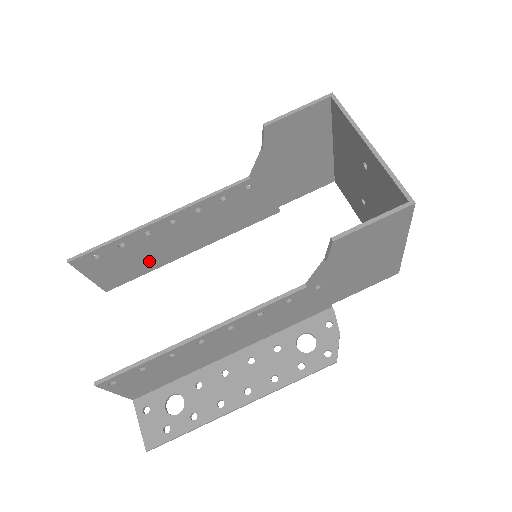
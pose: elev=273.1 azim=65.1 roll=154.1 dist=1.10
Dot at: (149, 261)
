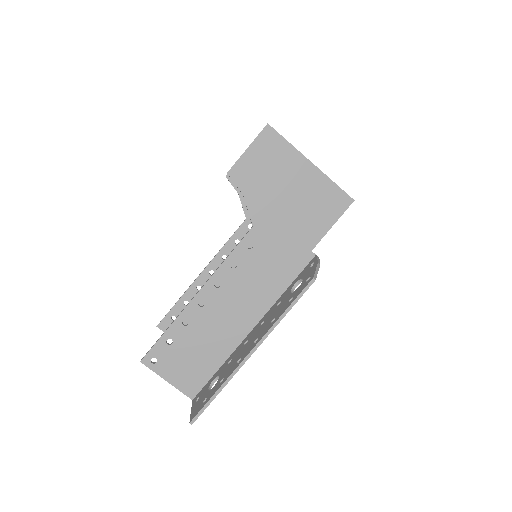
Dot at: occluded
